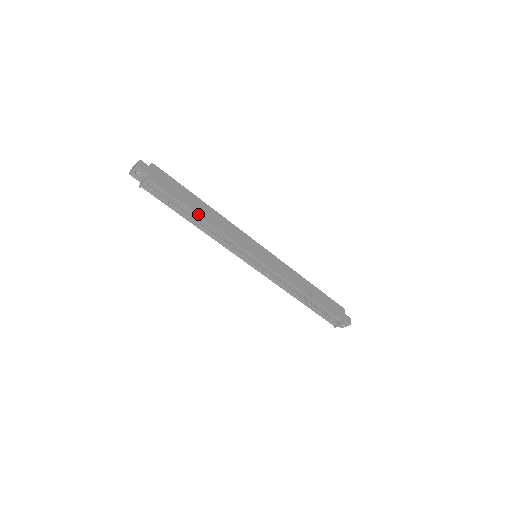
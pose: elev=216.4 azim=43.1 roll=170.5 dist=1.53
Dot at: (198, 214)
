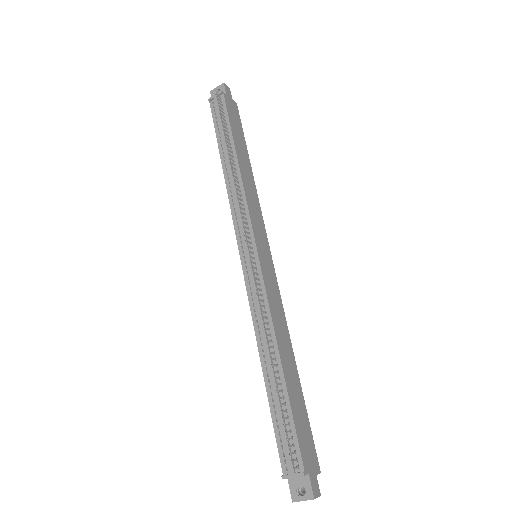
Dot at: (236, 152)
